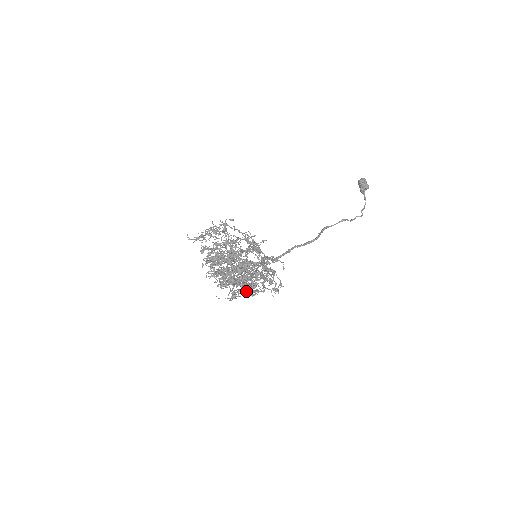
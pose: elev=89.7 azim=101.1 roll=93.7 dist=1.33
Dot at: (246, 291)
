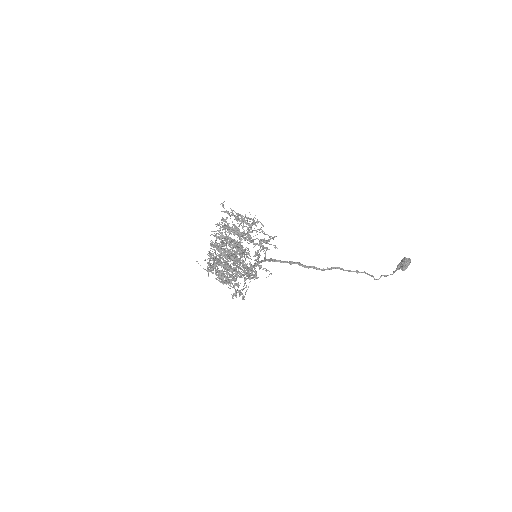
Dot at: occluded
